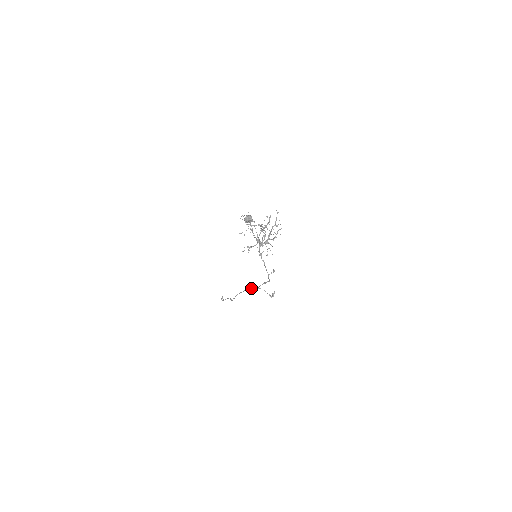
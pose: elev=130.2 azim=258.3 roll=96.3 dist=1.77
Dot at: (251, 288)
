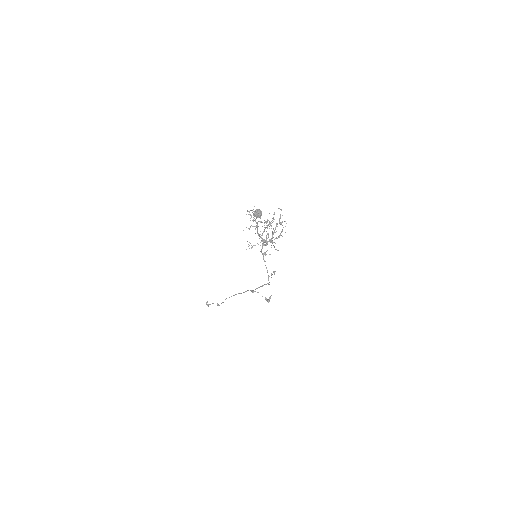
Dot at: (245, 291)
